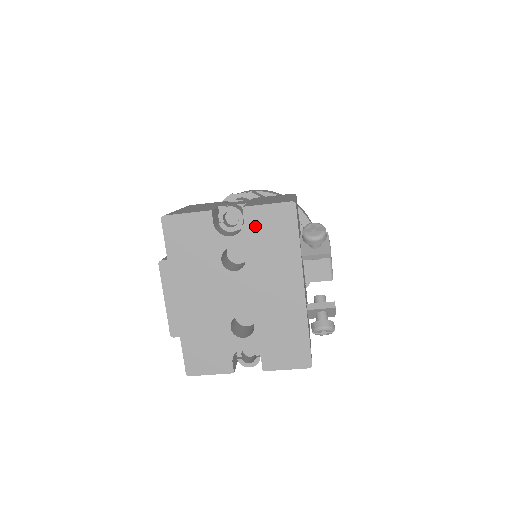
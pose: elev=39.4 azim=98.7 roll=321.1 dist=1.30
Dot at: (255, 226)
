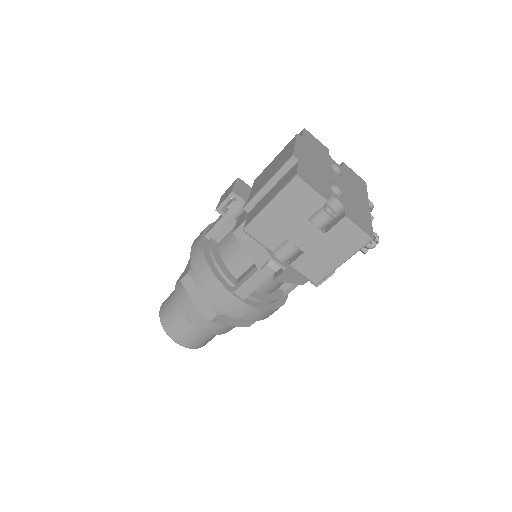
Dot at: (348, 171)
